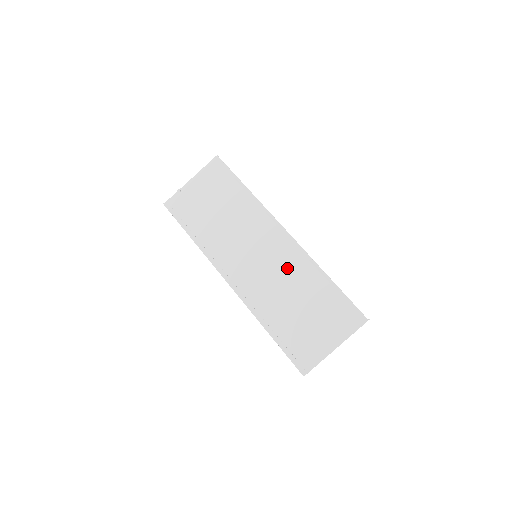
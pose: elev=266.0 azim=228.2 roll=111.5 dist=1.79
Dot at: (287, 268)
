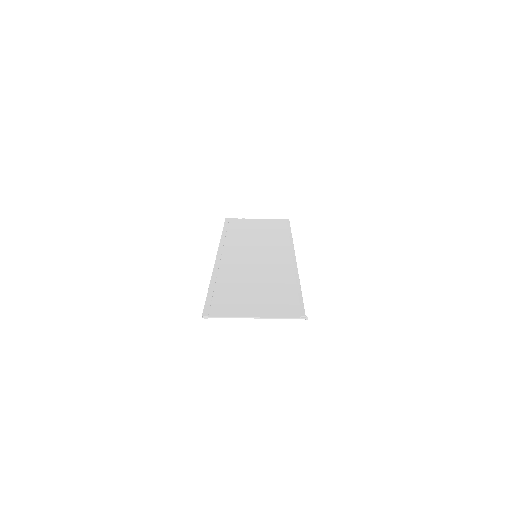
Dot at: (272, 268)
